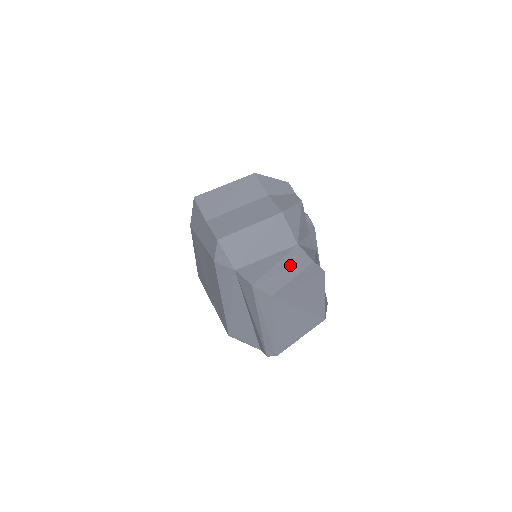
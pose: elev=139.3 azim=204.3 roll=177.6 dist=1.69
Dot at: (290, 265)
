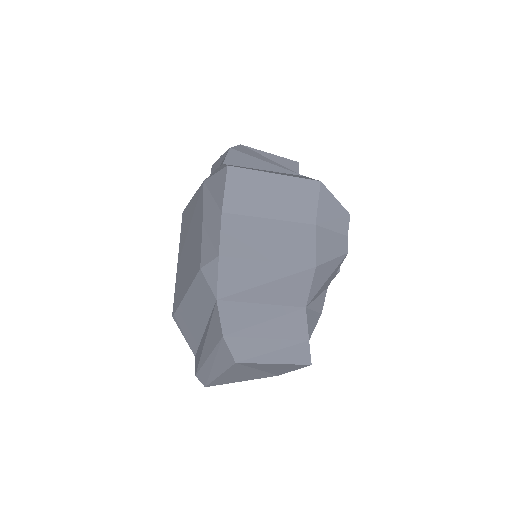
Dot at: (281, 332)
